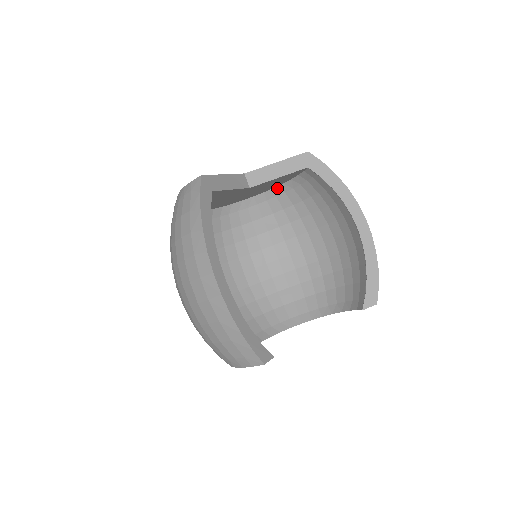
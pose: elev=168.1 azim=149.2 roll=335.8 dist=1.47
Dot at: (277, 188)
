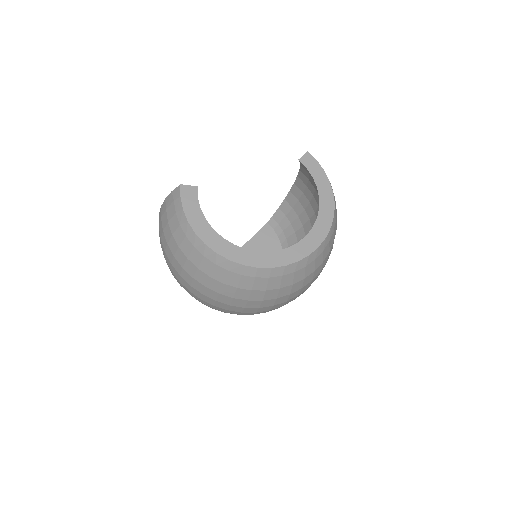
Dot at: occluded
